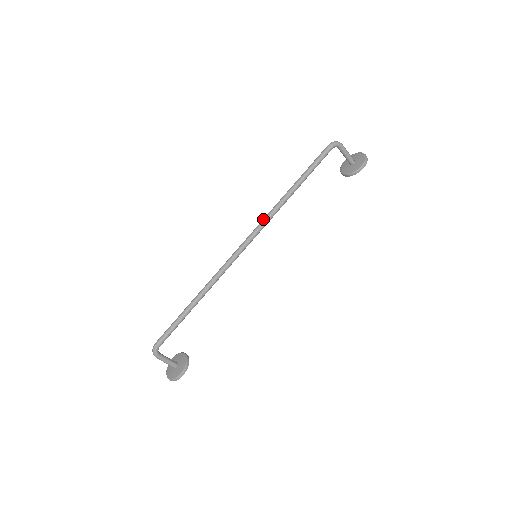
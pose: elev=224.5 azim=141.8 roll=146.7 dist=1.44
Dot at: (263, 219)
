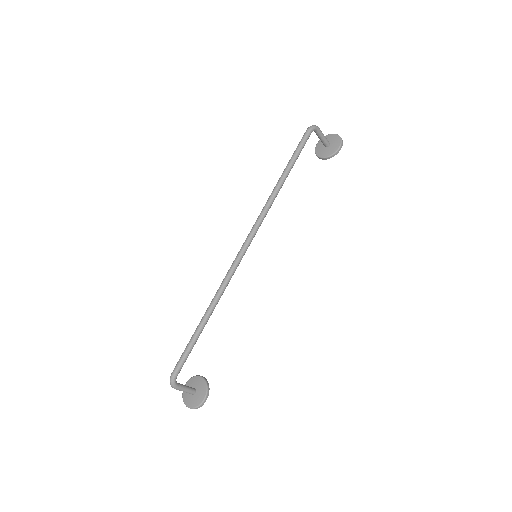
Dot at: (259, 216)
